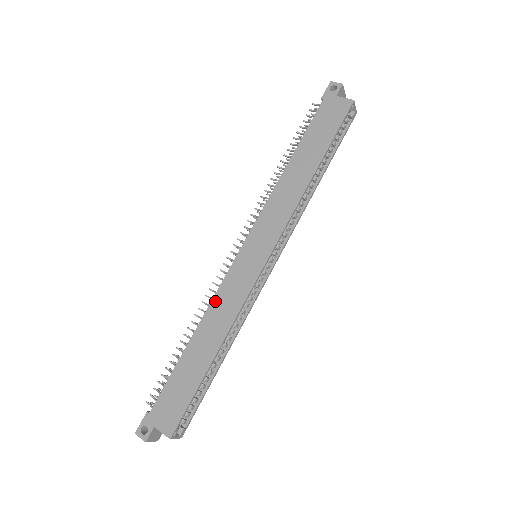
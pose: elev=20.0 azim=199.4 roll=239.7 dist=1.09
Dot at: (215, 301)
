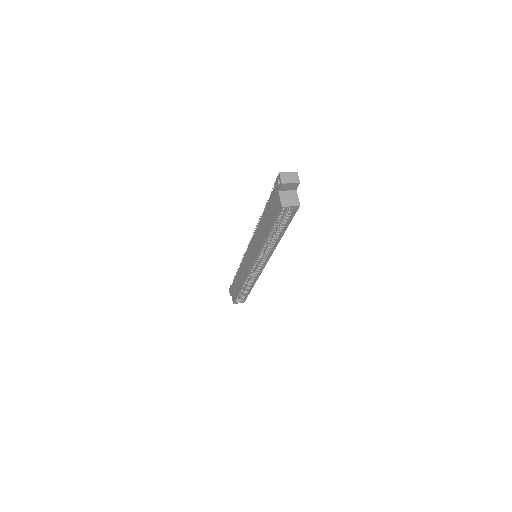
Dot at: (241, 265)
